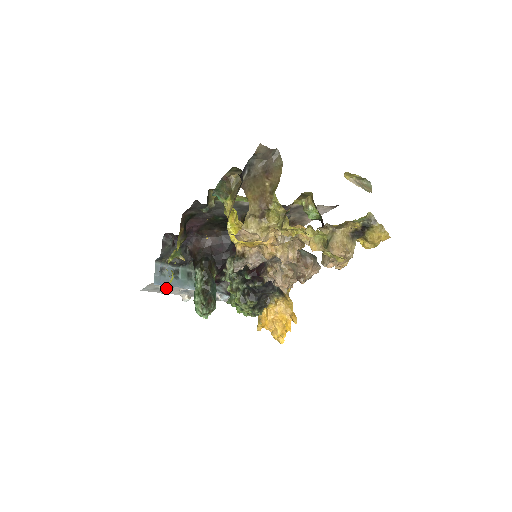
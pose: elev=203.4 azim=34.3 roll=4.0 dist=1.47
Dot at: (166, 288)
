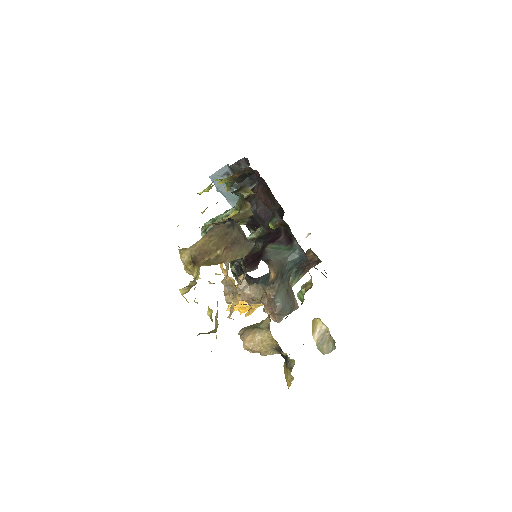
Dot at: (216, 187)
